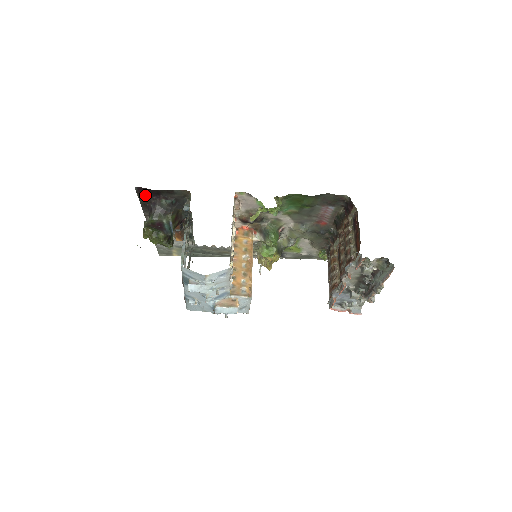
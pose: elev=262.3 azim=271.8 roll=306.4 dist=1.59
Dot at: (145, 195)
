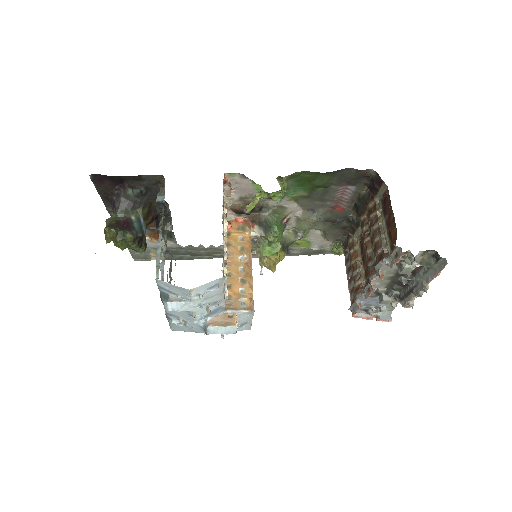
Dot at: (104, 184)
